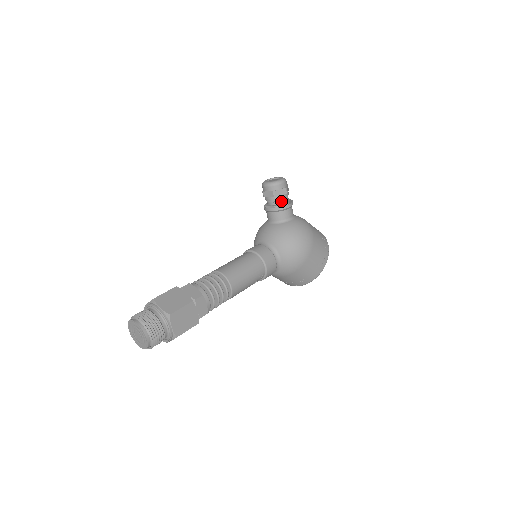
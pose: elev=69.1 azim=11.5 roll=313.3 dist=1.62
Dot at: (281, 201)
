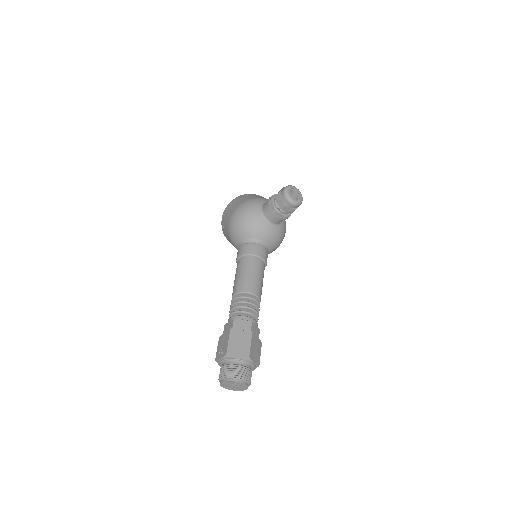
Dot at: occluded
